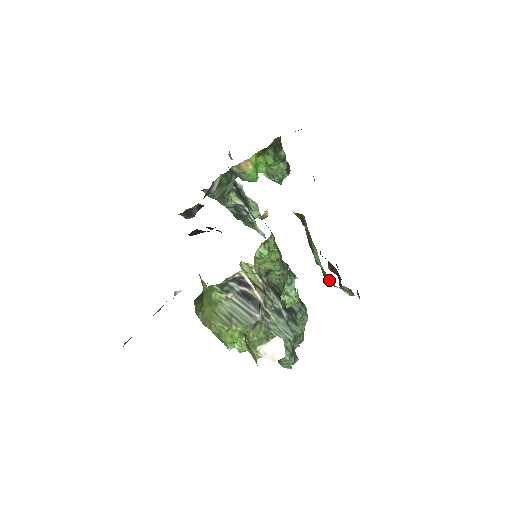
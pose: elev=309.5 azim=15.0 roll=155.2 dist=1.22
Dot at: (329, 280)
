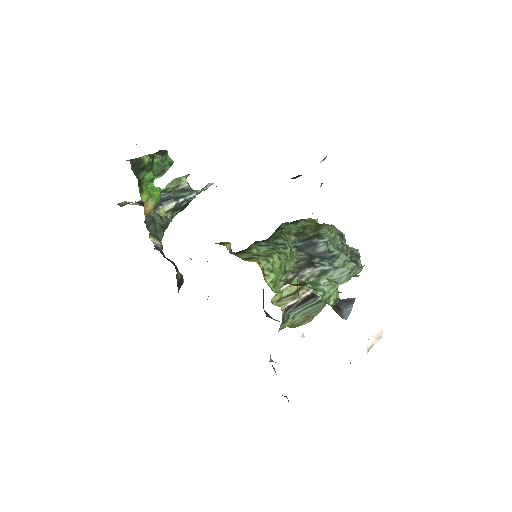
Dot at: occluded
